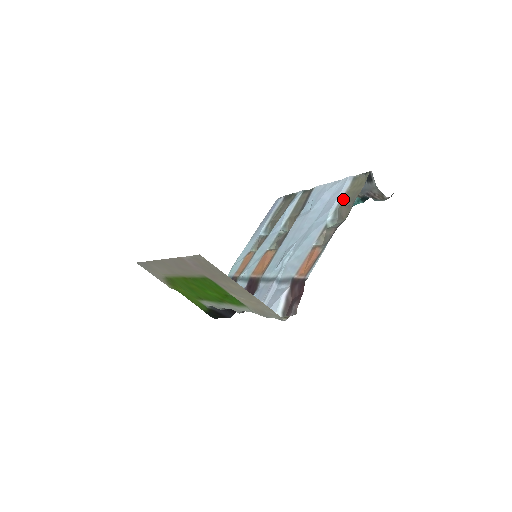
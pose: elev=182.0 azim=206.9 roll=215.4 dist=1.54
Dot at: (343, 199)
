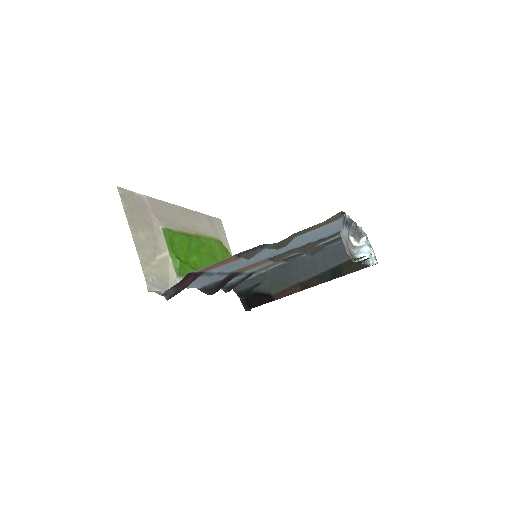
Dot at: (309, 231)
